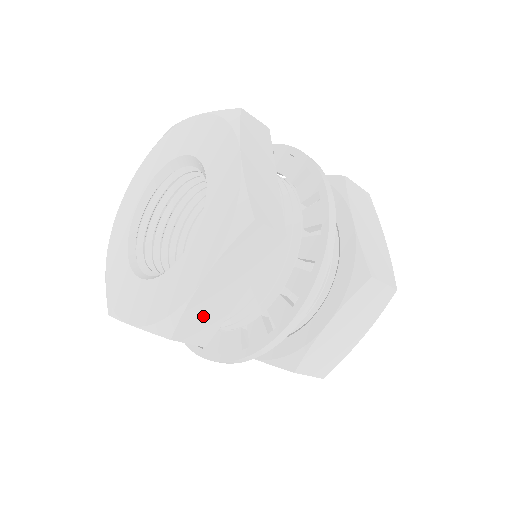
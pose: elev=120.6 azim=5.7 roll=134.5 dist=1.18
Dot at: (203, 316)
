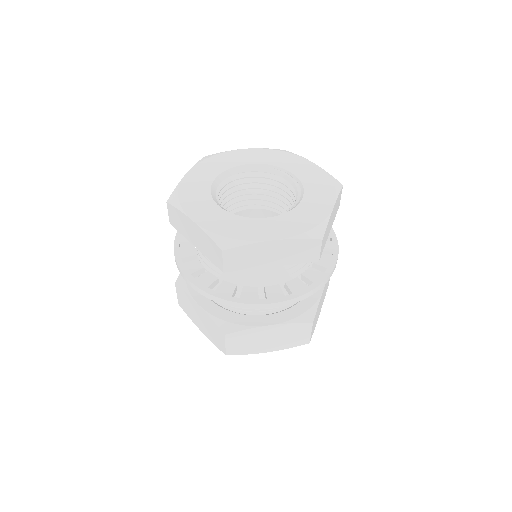
Dot at: (326, 233)
